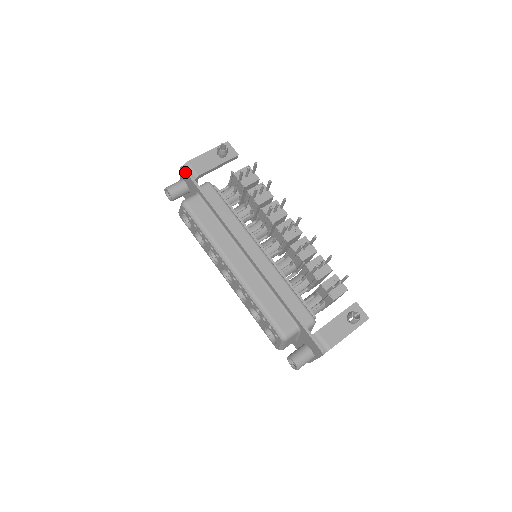
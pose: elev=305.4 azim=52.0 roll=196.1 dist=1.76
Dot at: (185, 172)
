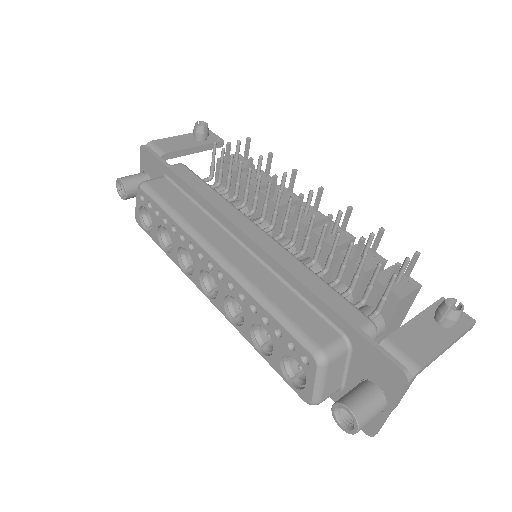
Dot at: (146, 150)
